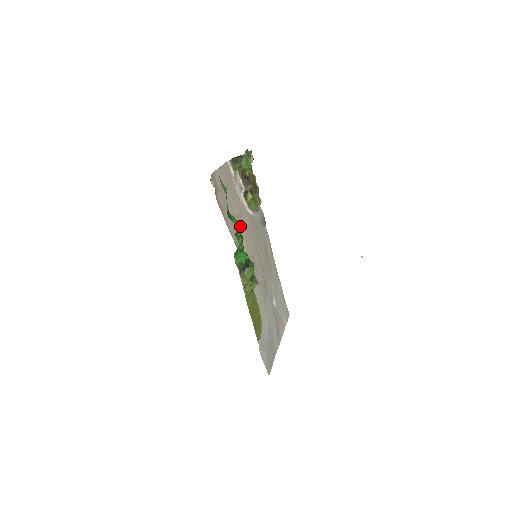
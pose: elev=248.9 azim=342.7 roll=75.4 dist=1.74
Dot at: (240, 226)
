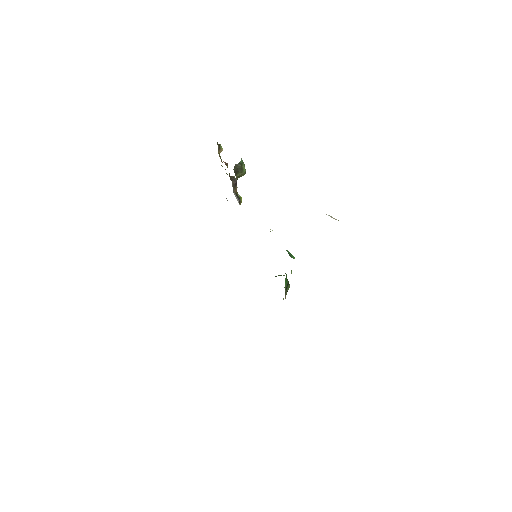
Dot at: occluded
